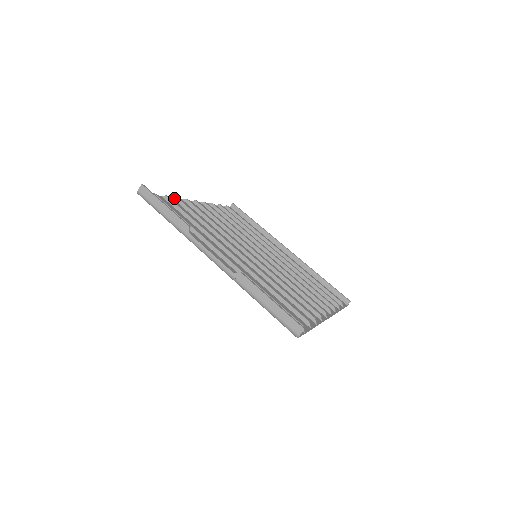
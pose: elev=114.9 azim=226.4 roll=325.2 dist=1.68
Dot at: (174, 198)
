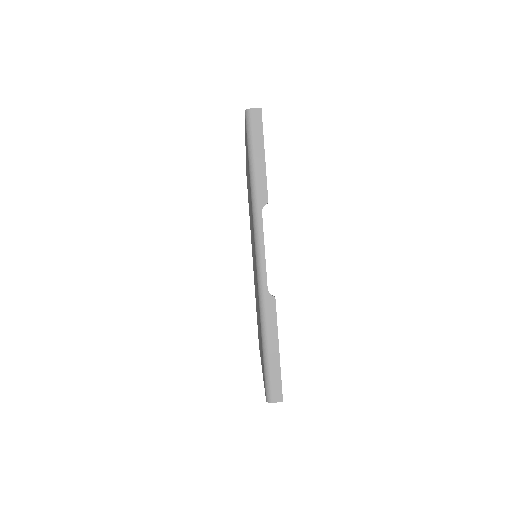
Dot at: occluded
